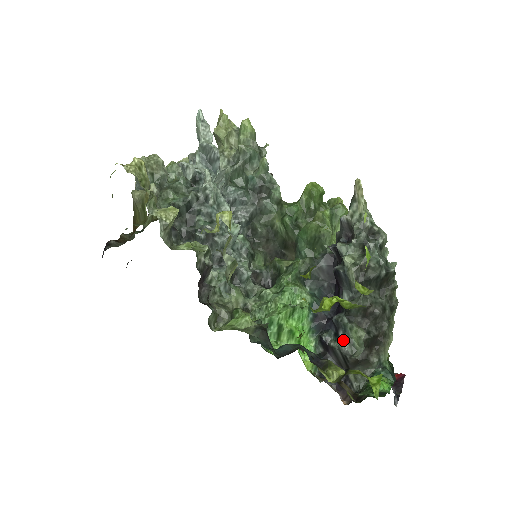
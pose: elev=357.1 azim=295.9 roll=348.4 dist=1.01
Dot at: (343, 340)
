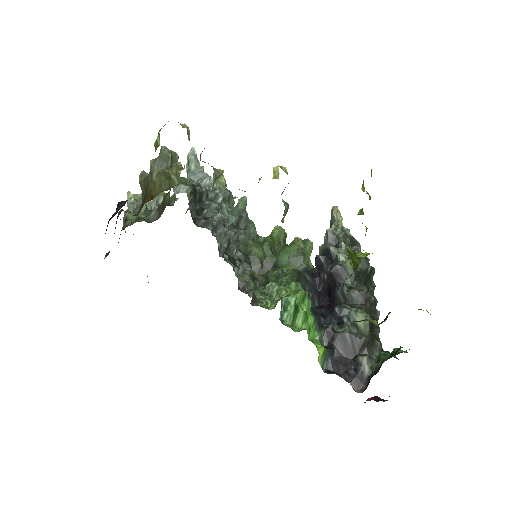
Dot at: (349, 325)
